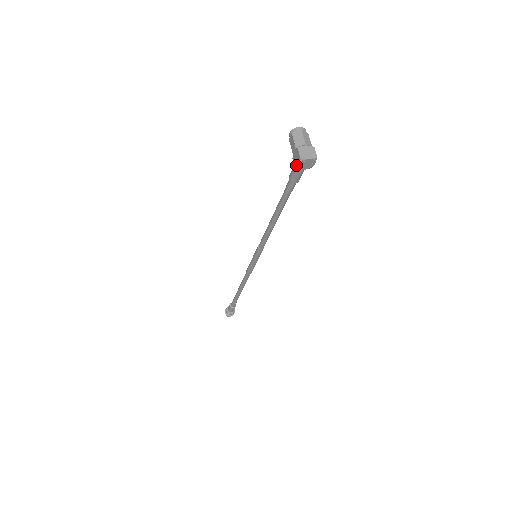
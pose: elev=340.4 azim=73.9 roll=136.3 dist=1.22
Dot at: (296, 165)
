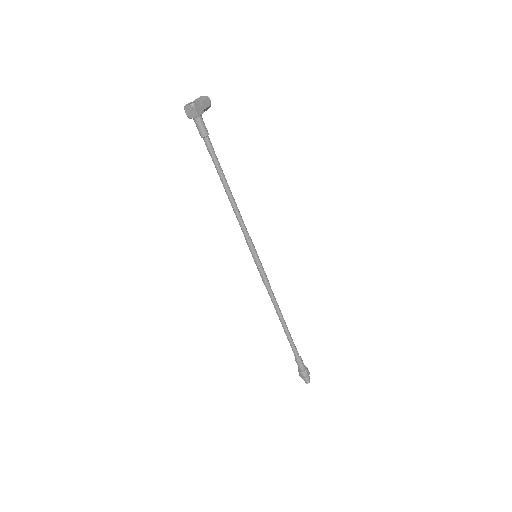
Dot at: (187, 115)
